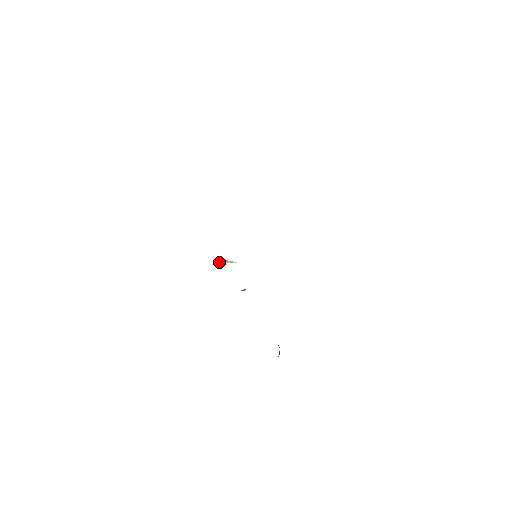
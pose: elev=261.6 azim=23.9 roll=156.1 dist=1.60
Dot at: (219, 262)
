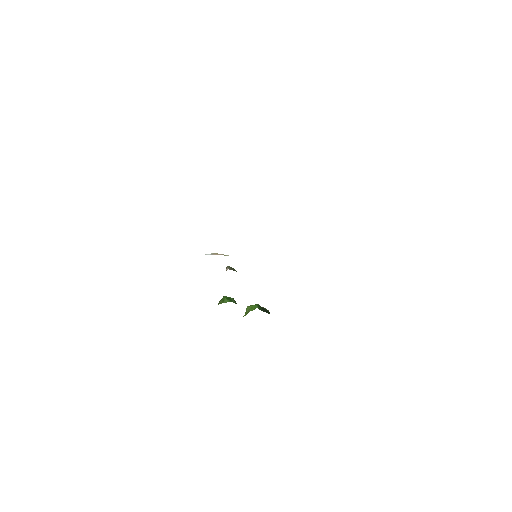
Dot at: (207, 254)
